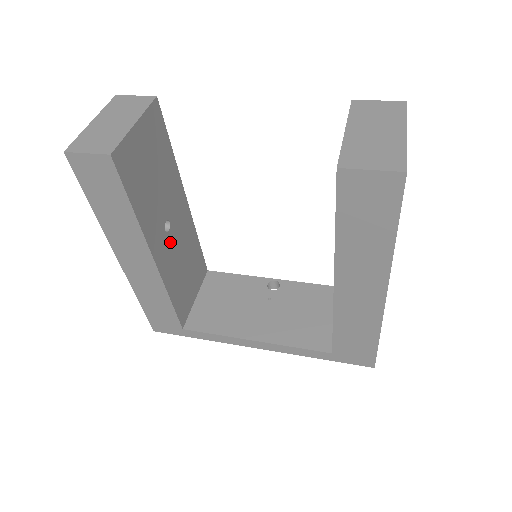
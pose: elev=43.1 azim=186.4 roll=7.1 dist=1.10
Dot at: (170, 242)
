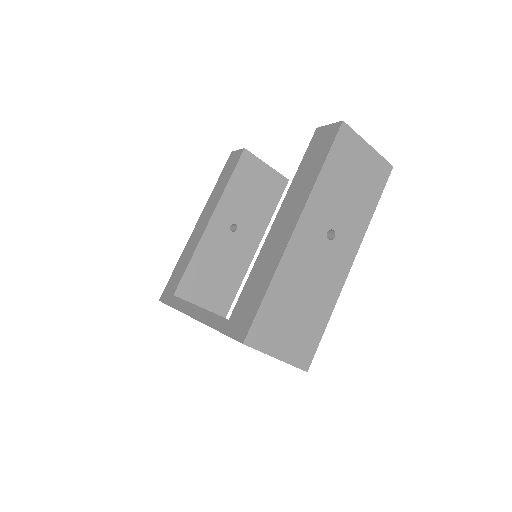
Dot at: (226, 237)
